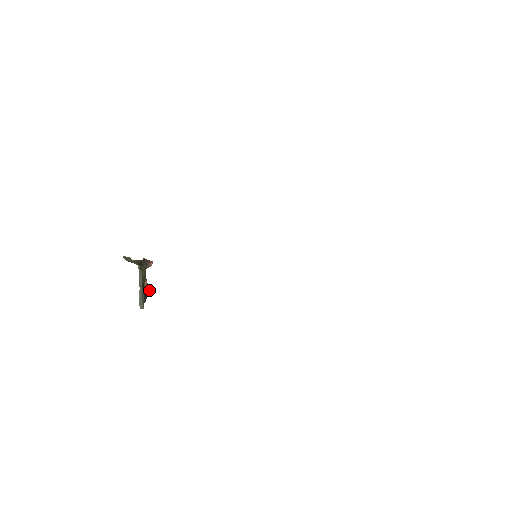
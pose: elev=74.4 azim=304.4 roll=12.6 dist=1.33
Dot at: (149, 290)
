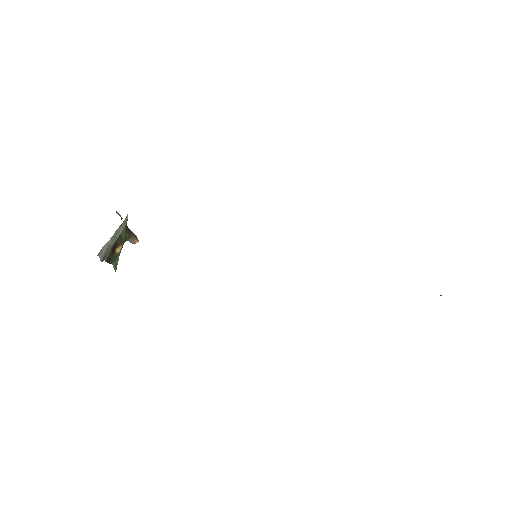
Dot at: (116, 262)
